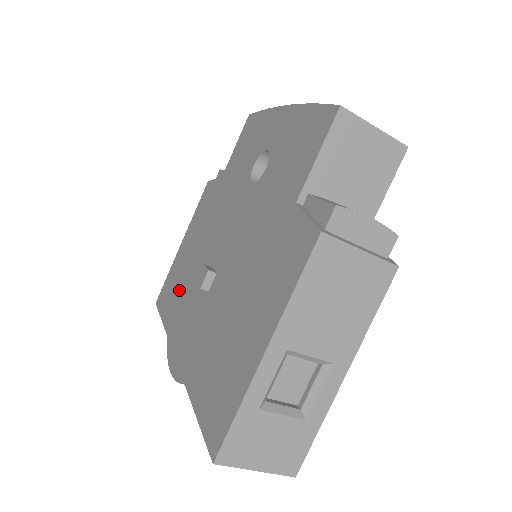
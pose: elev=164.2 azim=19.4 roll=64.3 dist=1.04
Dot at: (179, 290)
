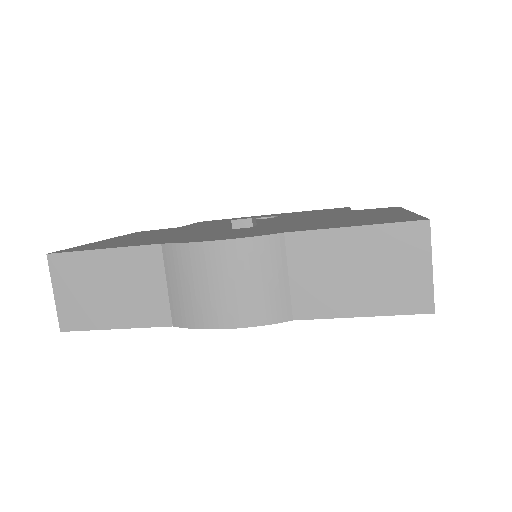
Dot at: (152, 239)
